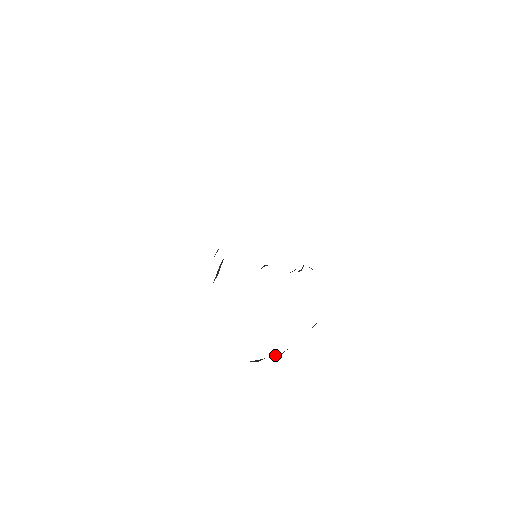
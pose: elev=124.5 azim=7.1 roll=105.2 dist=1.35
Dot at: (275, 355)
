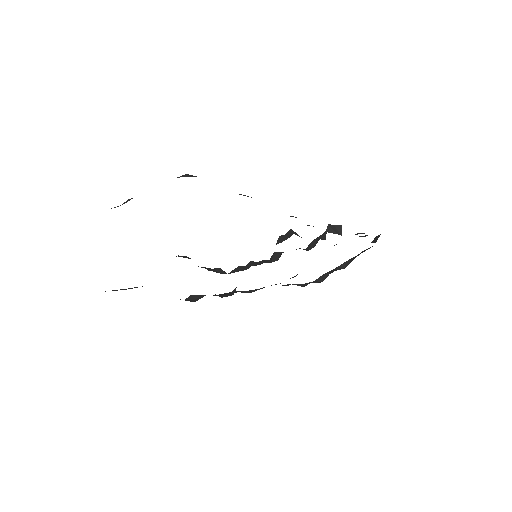
Dot at: (342, 264)
